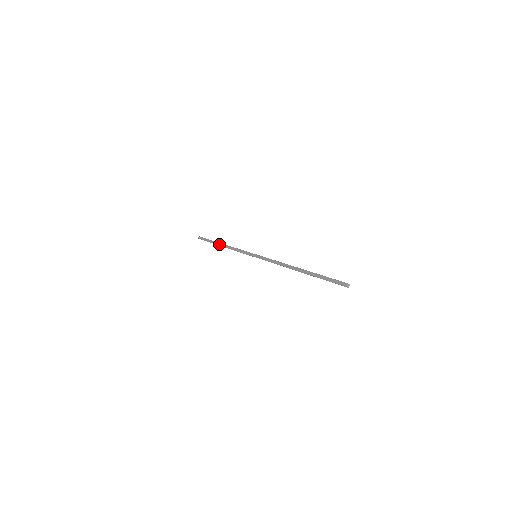
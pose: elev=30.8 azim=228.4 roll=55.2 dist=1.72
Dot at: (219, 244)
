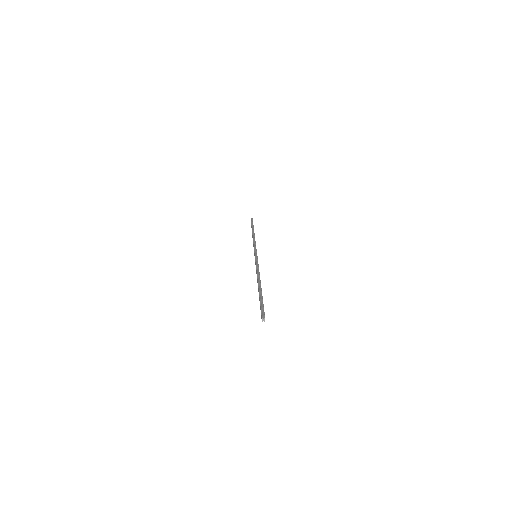
Dot at: occluded
